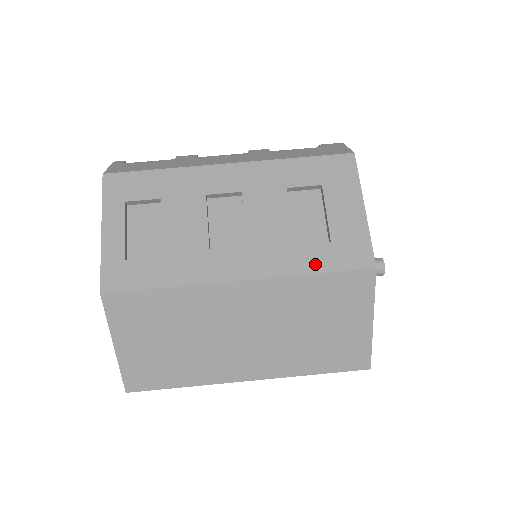
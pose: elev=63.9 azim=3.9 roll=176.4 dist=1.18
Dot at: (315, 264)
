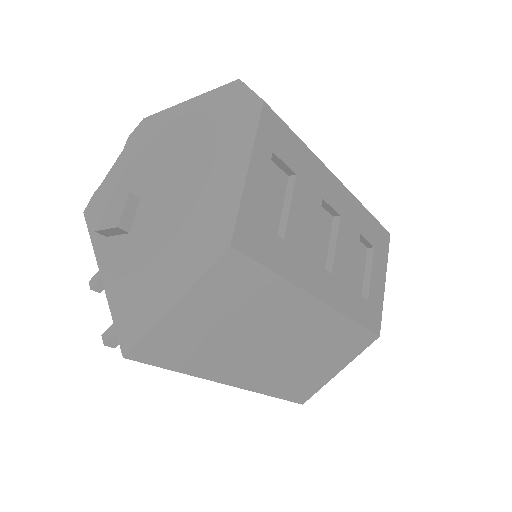
Dot at: (359, 314)
